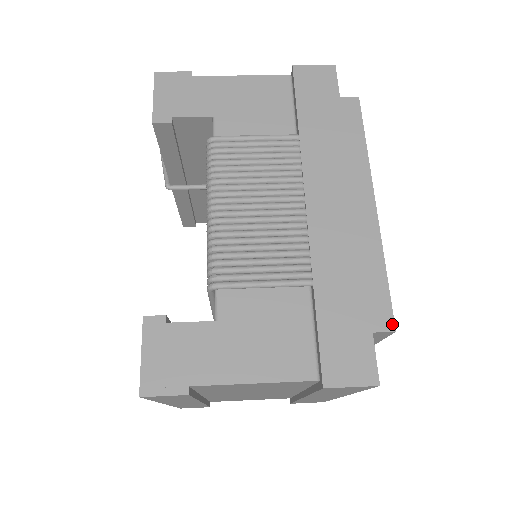
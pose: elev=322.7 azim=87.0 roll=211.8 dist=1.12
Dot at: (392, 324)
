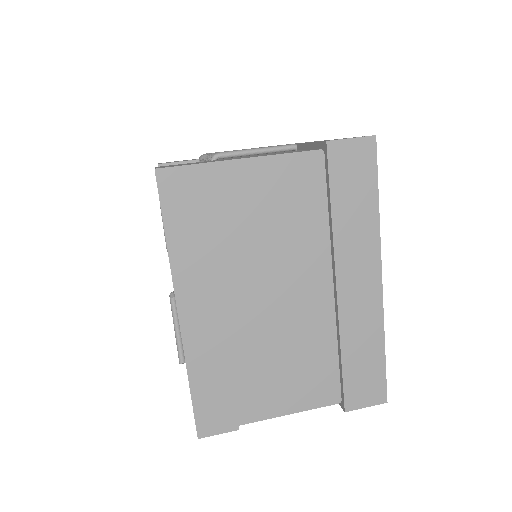
Dot at: occluded
